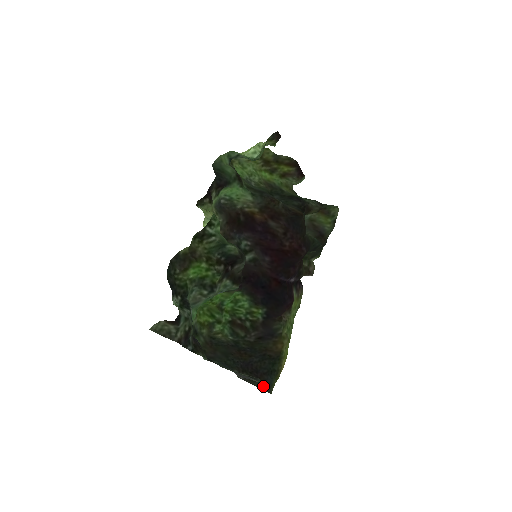
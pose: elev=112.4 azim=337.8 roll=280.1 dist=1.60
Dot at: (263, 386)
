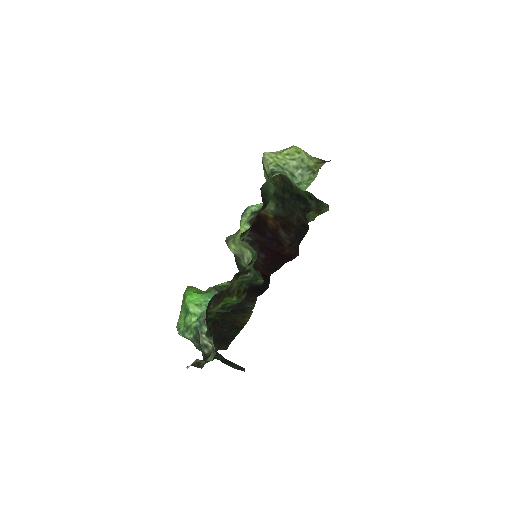
Dot at: (226, 348)
